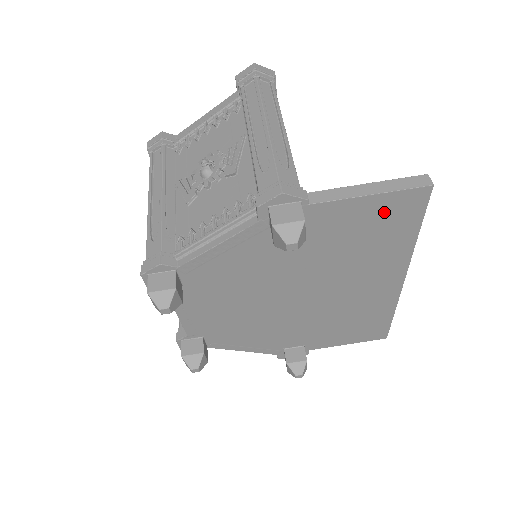
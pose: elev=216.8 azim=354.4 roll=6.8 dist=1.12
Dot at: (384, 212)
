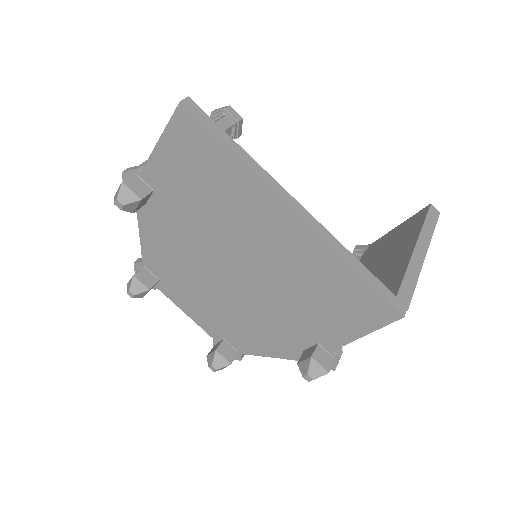
Dot at: (183, 149)
